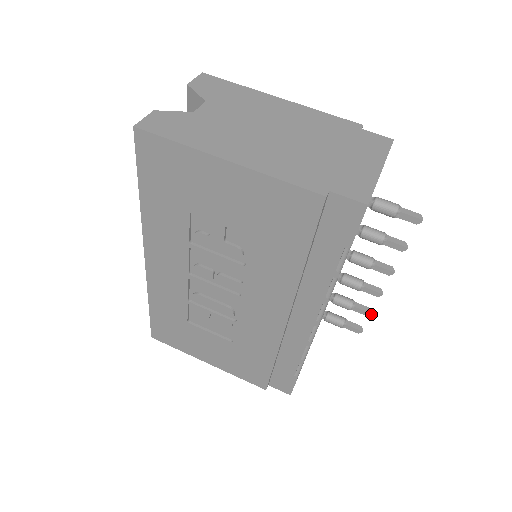
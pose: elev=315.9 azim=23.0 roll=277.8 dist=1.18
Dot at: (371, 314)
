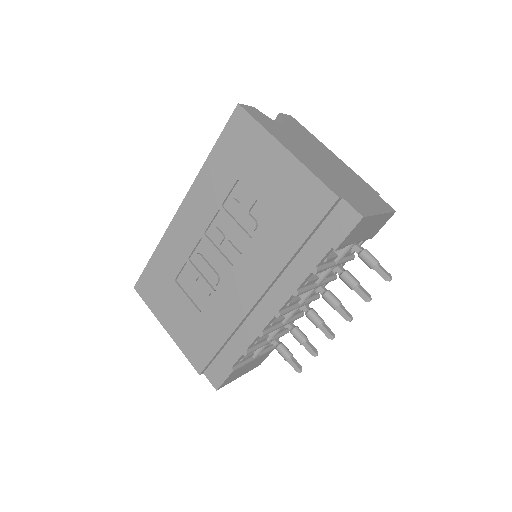
Dot at: (316, 355)
